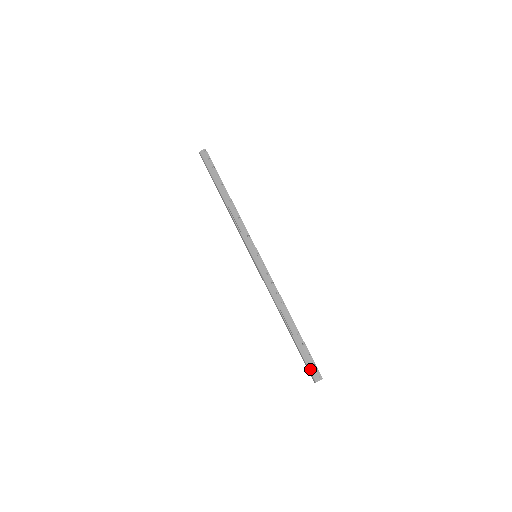
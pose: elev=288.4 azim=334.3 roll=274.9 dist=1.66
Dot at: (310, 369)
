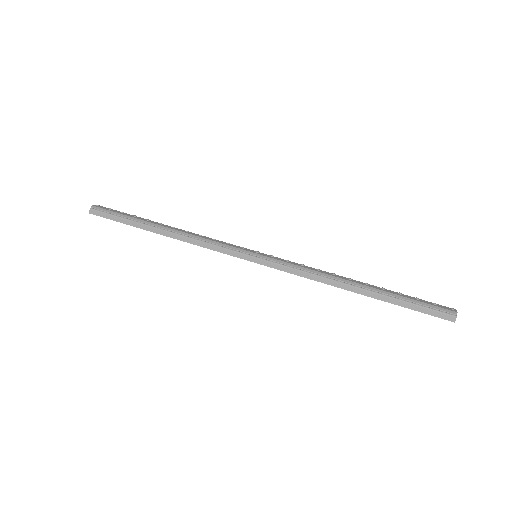
Dot at: (436, 308)
